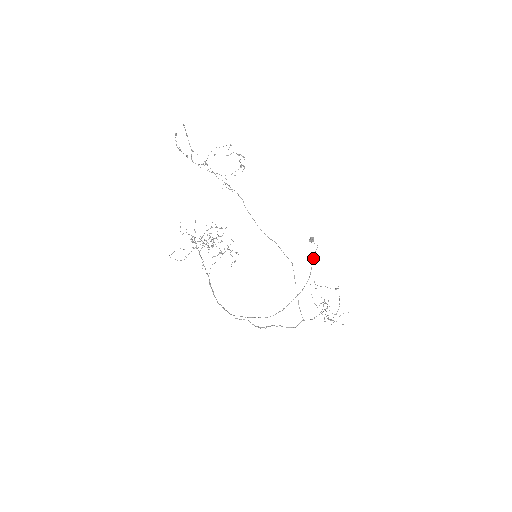
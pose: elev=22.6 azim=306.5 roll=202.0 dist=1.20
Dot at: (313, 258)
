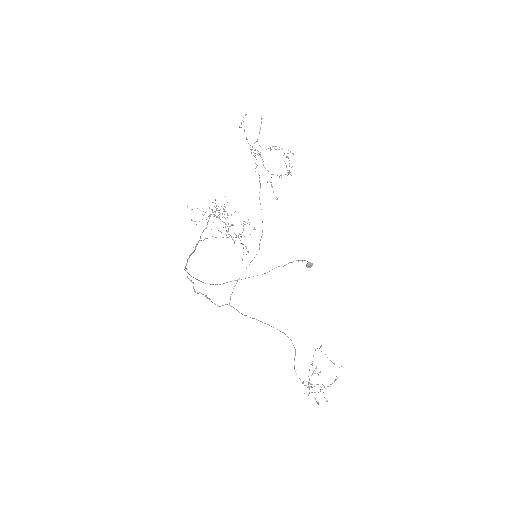
Dot at: (285, 265)
